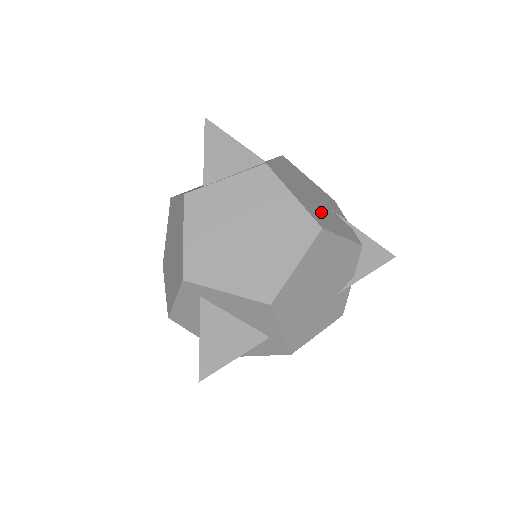
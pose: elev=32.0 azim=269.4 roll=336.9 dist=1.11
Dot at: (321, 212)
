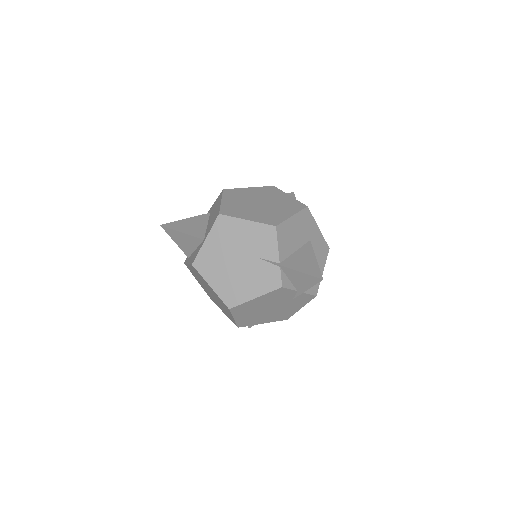
Dot at: (238, 281)
